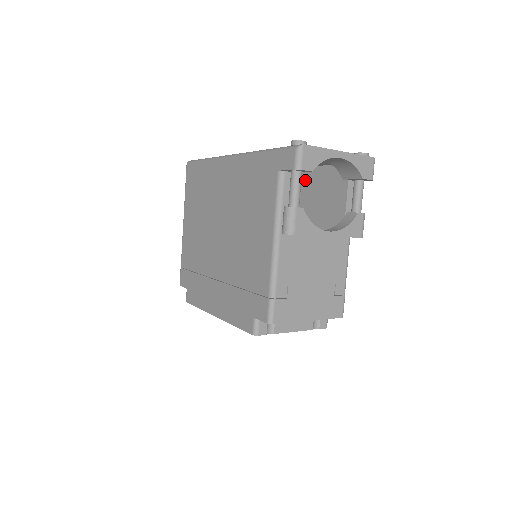
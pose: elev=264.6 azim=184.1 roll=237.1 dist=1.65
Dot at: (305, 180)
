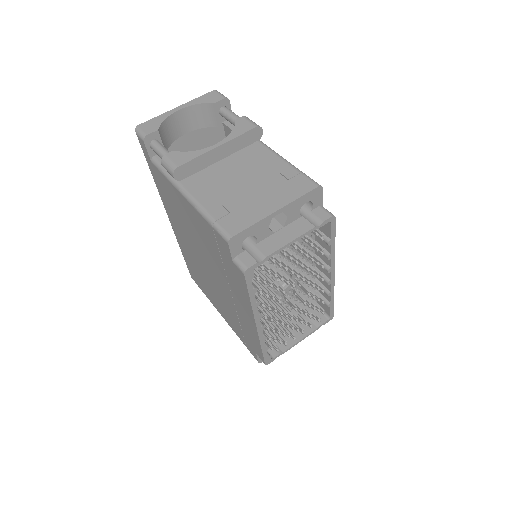
Dot at: occluded
